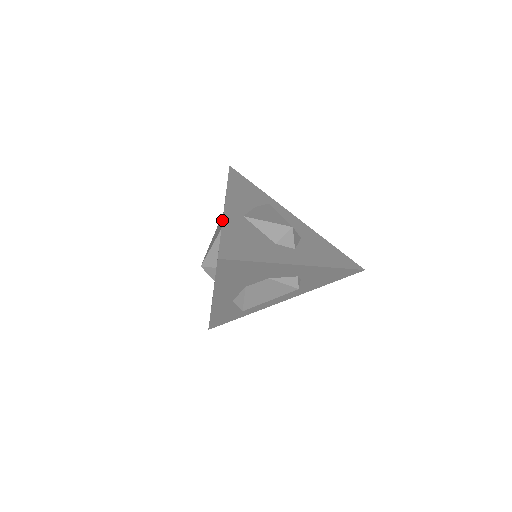
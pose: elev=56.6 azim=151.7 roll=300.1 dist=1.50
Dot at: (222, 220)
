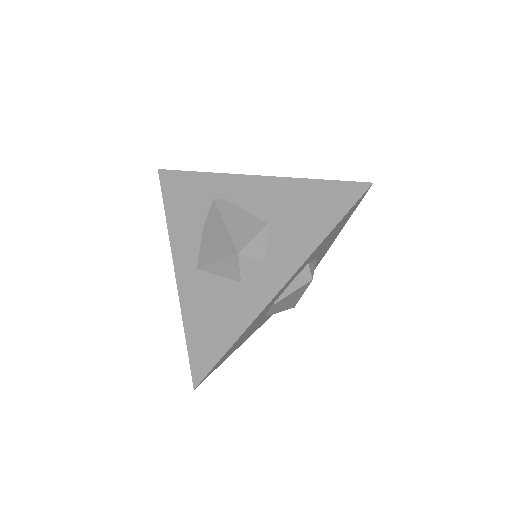
Dot at: (181, 306)
